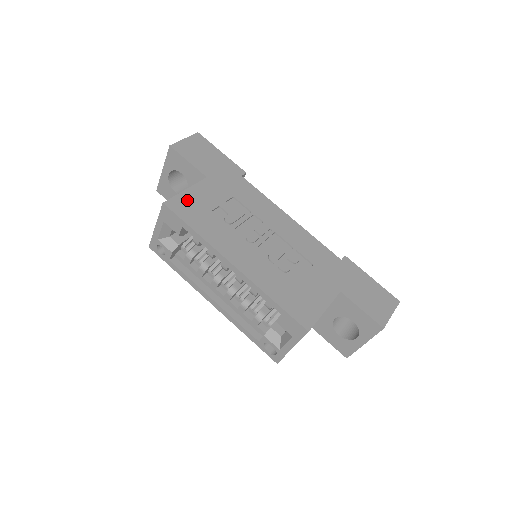
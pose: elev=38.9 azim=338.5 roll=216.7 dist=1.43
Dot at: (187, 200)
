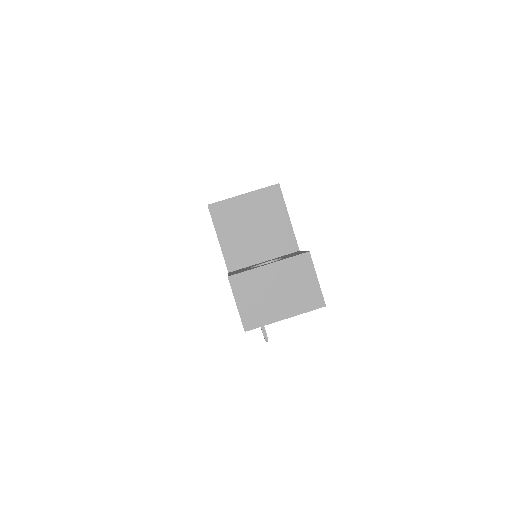
Dot at: occluded
